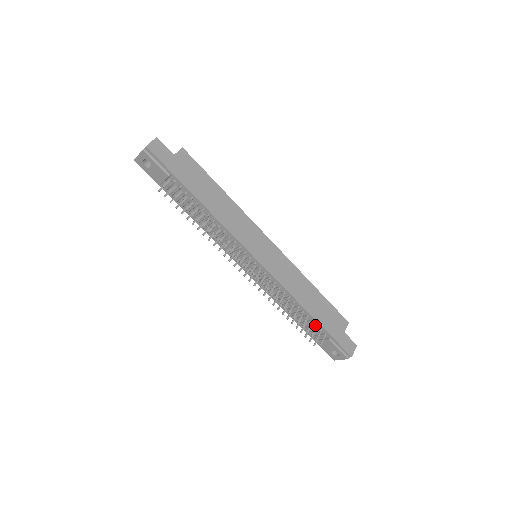
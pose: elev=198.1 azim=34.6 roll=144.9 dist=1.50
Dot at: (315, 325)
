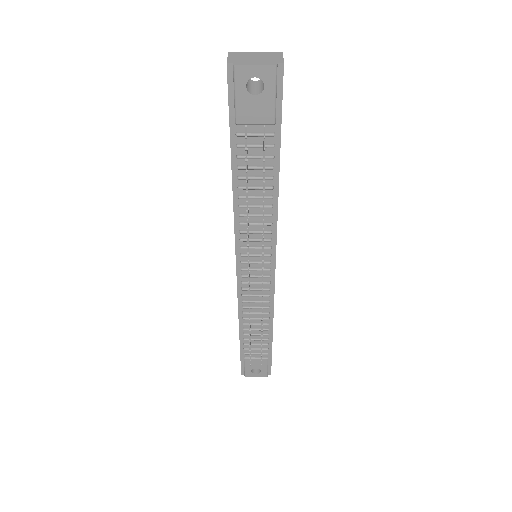
Dot at: (267, 343)
